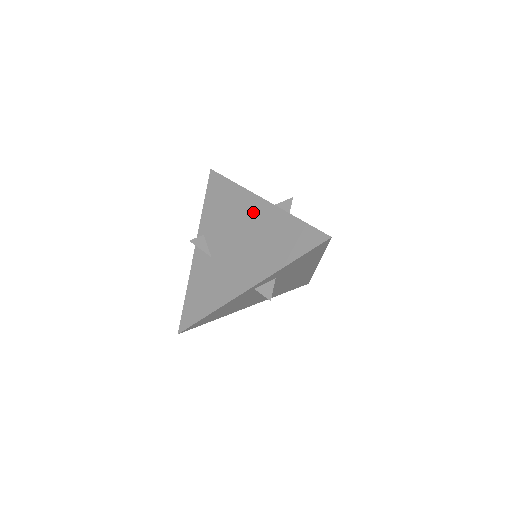
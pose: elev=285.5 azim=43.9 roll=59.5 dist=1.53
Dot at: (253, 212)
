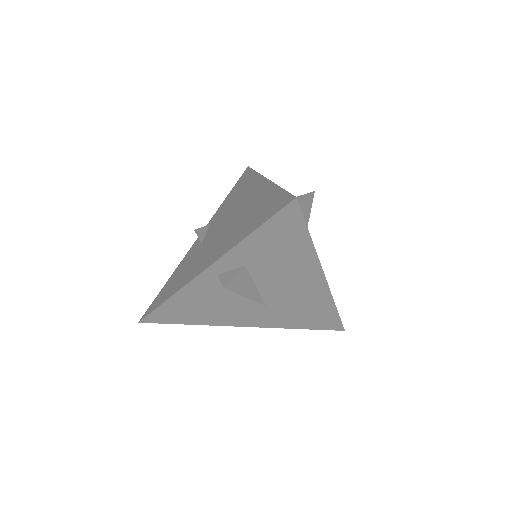
Dot at: (252, 193)
